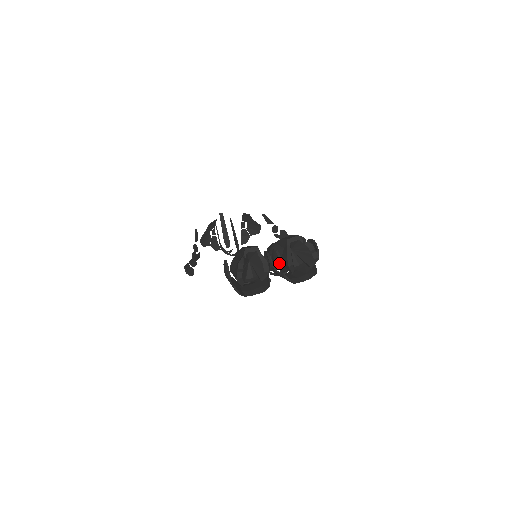
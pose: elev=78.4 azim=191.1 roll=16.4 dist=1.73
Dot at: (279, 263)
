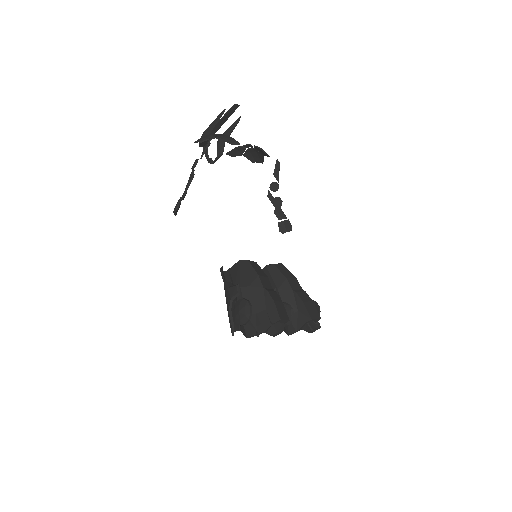
Dot at: occluded
